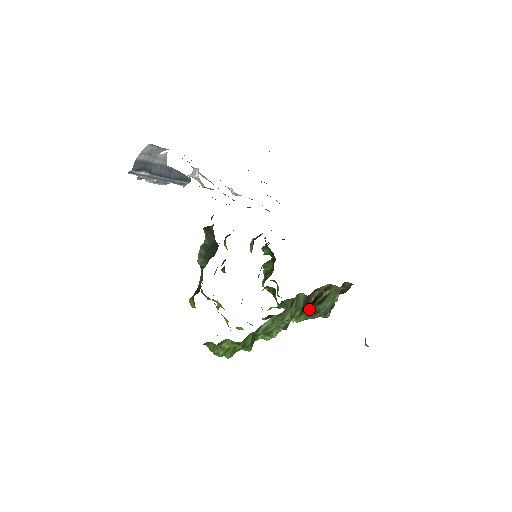
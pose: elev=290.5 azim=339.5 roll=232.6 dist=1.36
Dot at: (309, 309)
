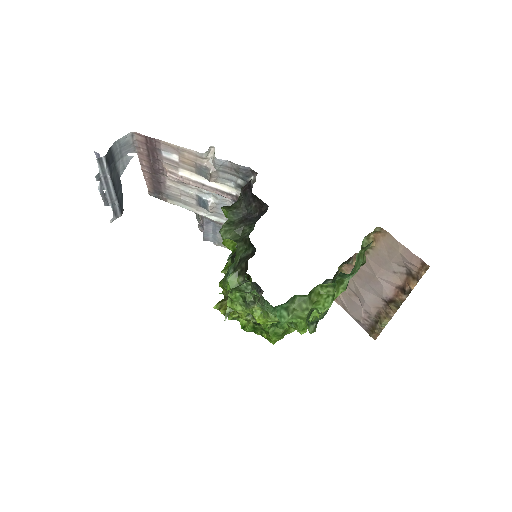
Dot at: occluded
